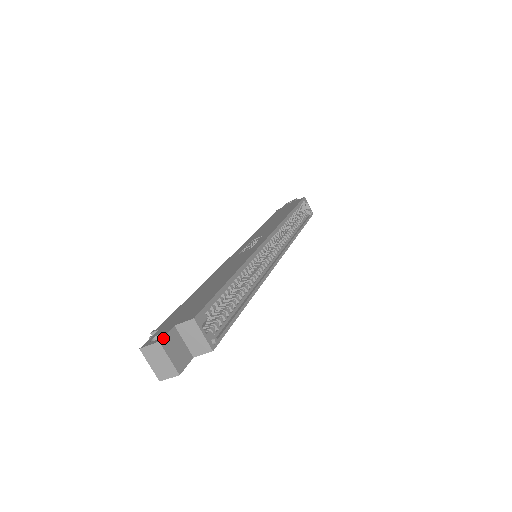
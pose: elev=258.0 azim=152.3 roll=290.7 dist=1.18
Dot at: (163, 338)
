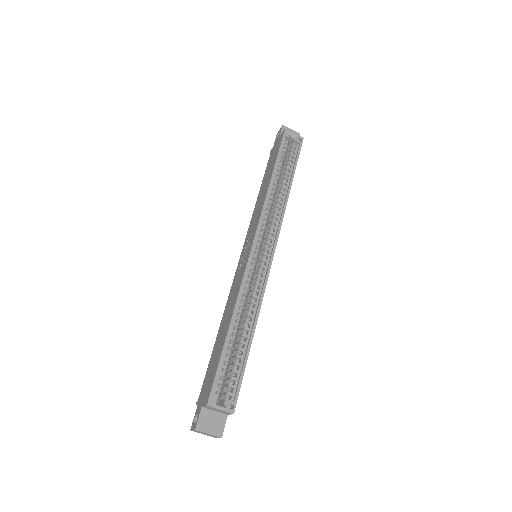
Dot at: (197, 424)
